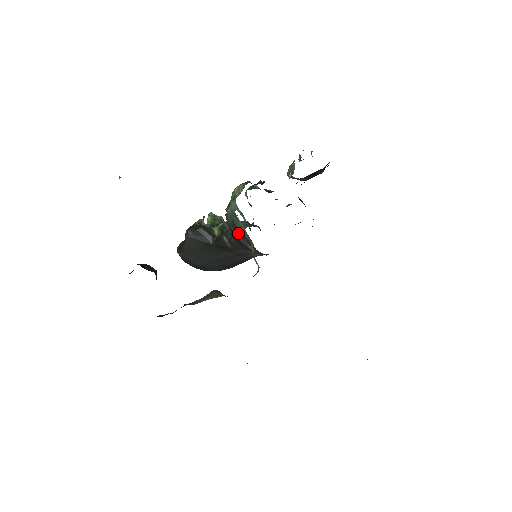
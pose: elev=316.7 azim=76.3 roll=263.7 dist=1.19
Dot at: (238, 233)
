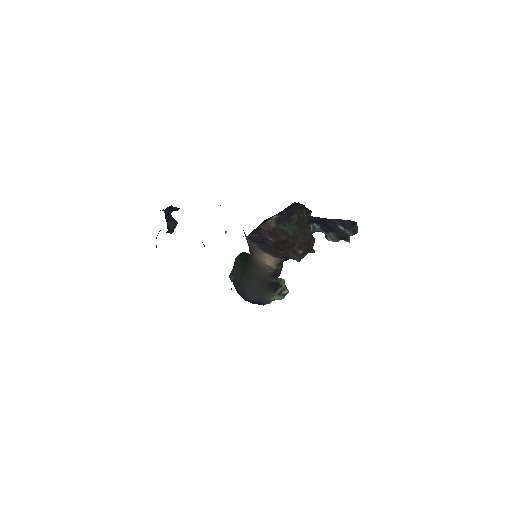
Dot at: occluded
